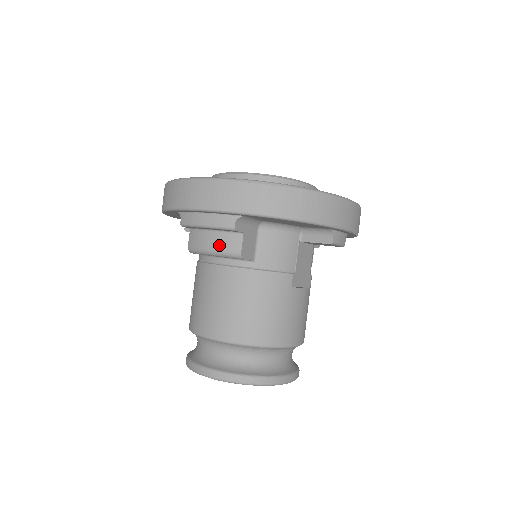
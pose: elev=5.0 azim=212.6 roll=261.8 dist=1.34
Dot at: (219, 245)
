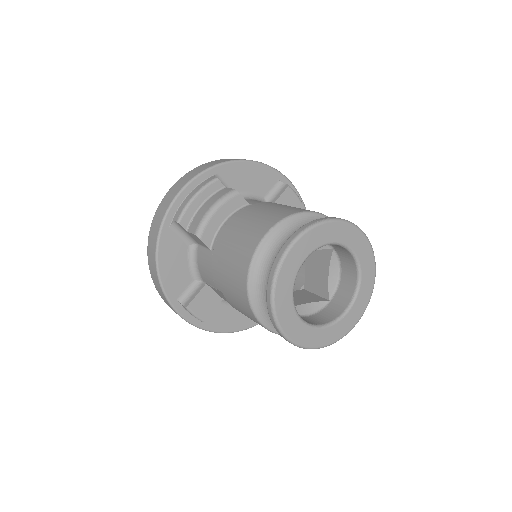
Dot at: (215, 199)
